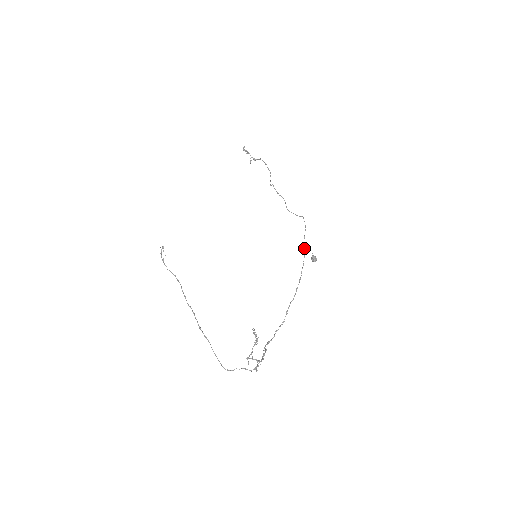
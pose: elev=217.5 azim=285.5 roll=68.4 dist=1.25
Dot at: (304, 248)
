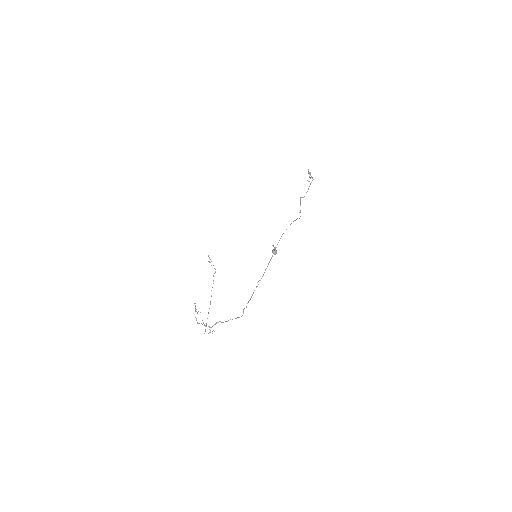
Dot at: (277, 244)
